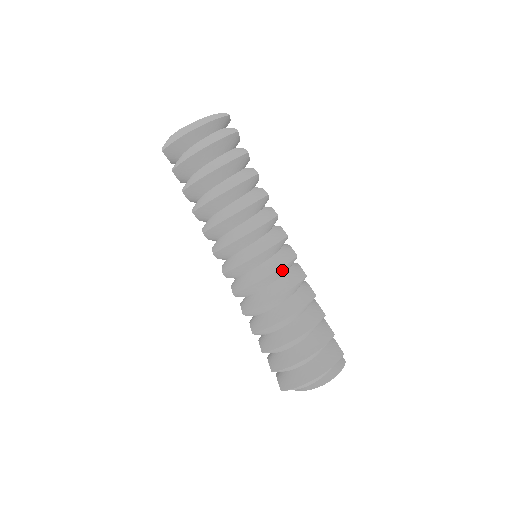
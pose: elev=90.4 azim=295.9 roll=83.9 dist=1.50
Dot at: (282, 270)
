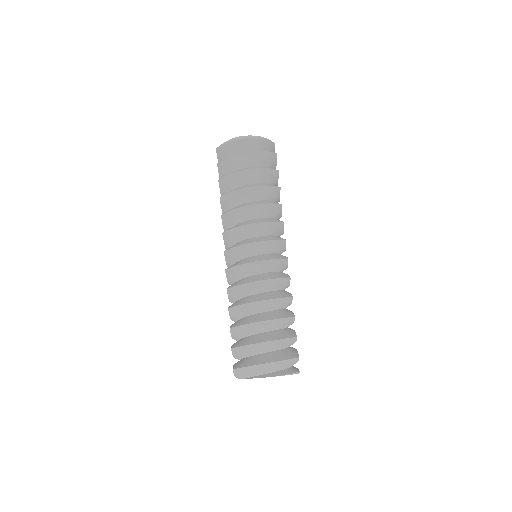
Dot at: (272, 264)
